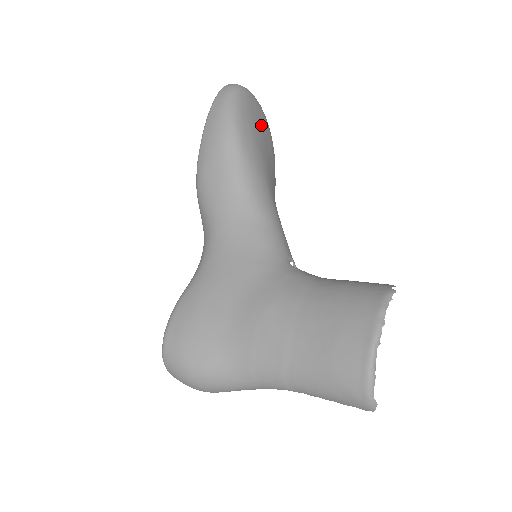
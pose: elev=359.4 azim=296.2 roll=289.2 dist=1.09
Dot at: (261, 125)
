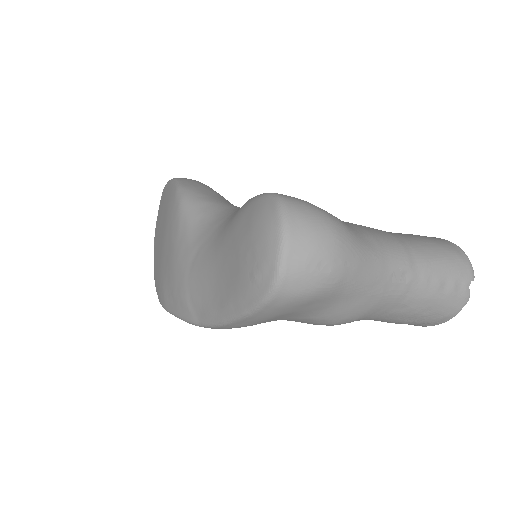
Dot at: occluded
